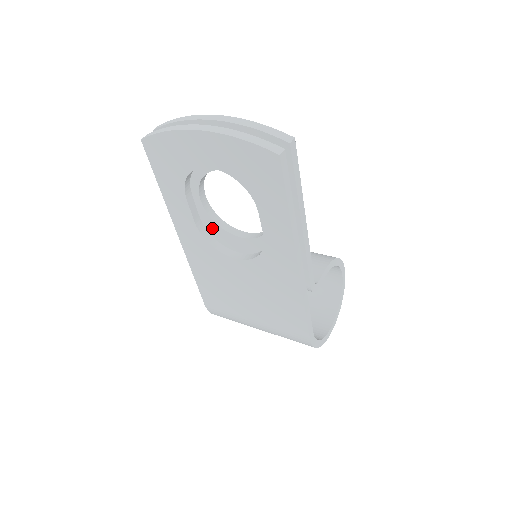
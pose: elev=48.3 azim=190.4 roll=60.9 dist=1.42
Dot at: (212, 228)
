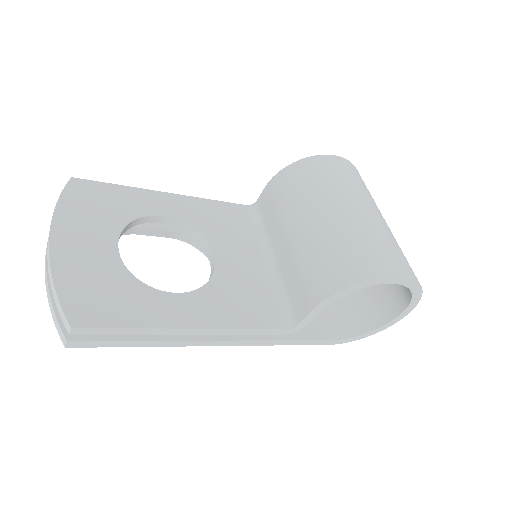
Dot at: occluded
